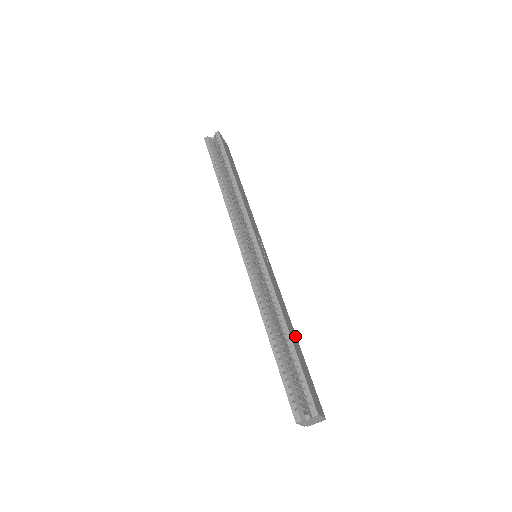
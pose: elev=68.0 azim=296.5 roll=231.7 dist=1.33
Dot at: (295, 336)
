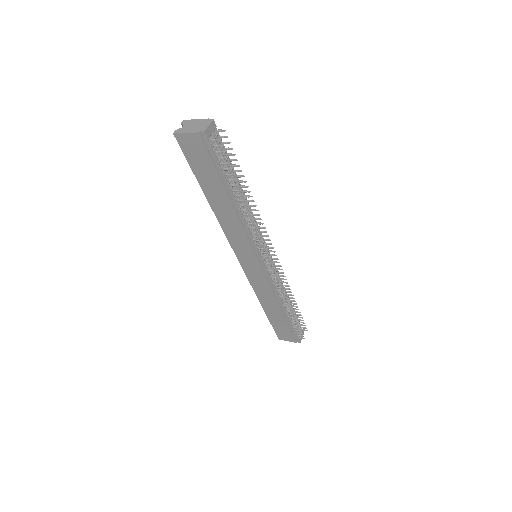
Dot at: occluded
